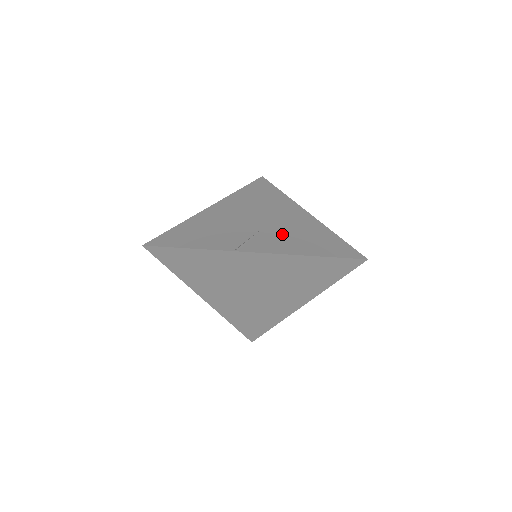
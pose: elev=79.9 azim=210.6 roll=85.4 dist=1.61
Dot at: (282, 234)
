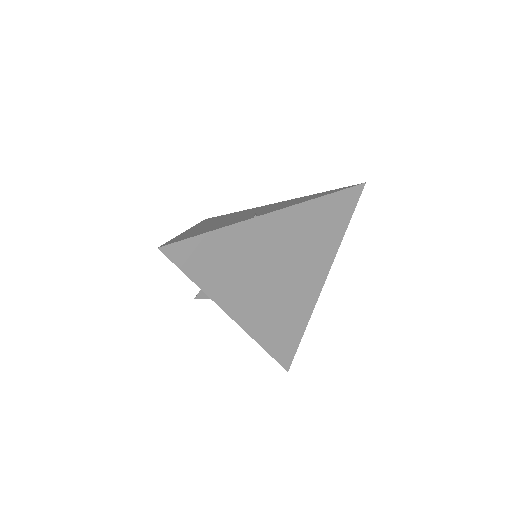
Dot at: (278, 206)
